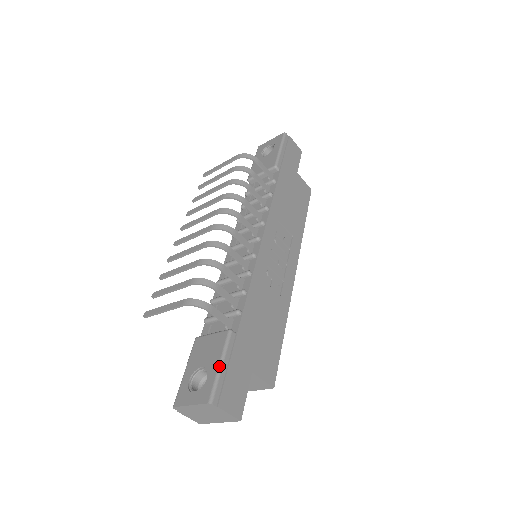
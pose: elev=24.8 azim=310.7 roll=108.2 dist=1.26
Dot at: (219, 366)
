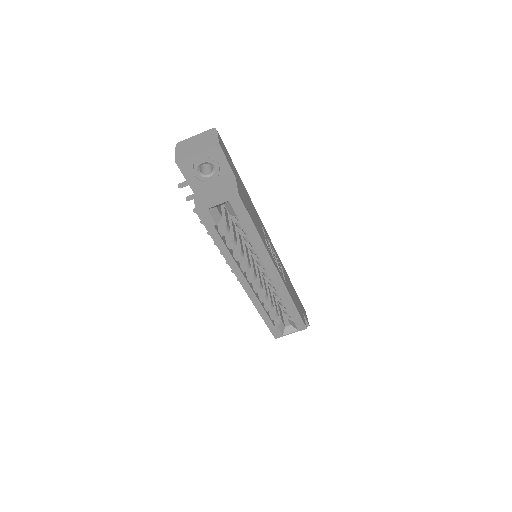
Dot at: occluded
